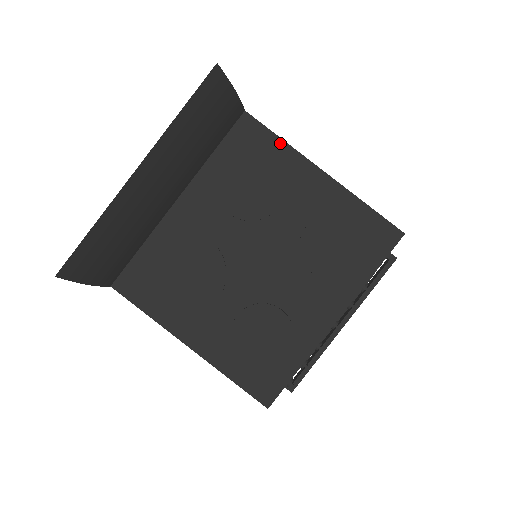
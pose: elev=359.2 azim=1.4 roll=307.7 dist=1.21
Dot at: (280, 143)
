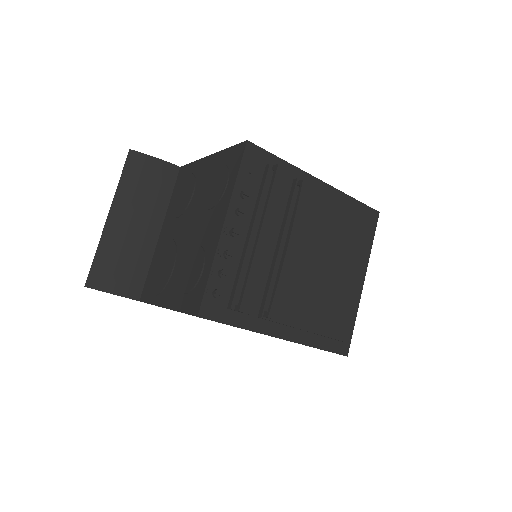
Dot at: (192, 164)
